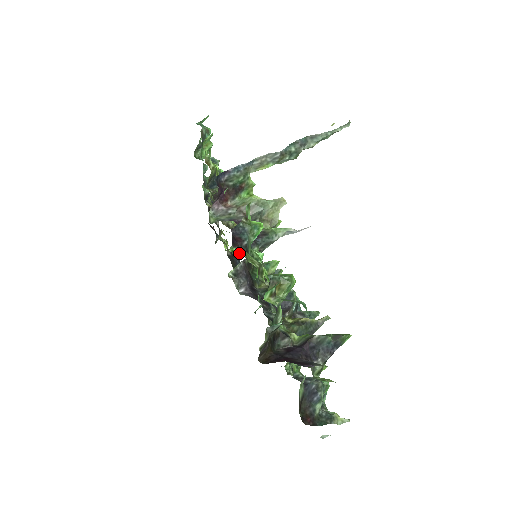
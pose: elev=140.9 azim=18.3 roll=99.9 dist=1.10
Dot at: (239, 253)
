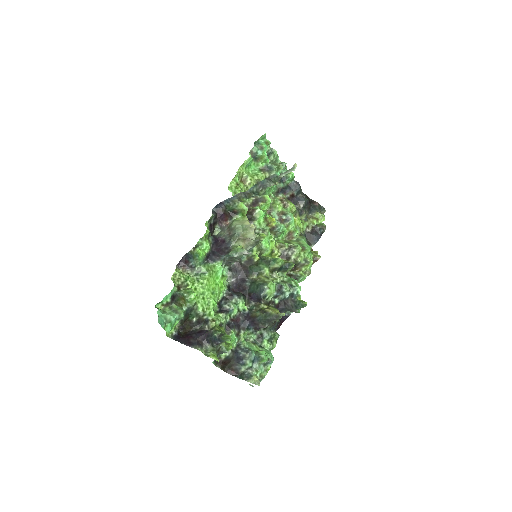
Dot at: (294, 238)
